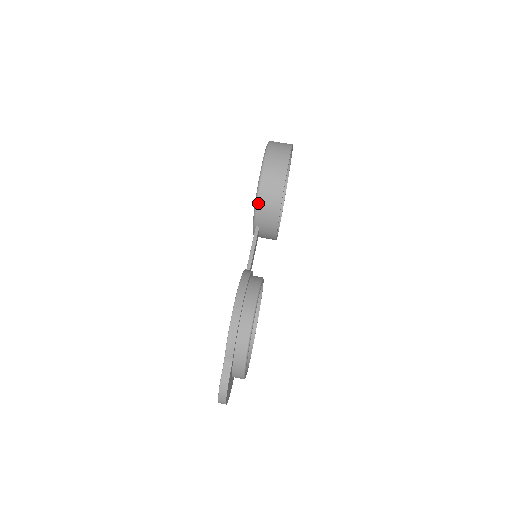
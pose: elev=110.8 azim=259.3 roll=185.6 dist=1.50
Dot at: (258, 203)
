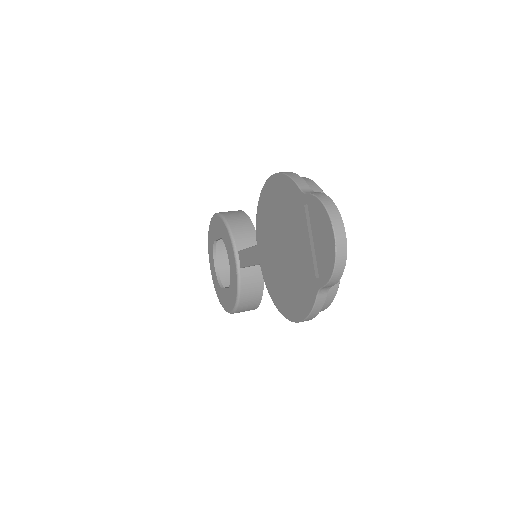
Dot at: (230, 226)
